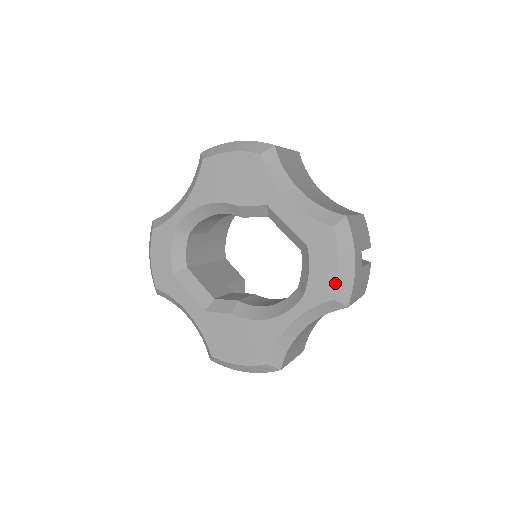
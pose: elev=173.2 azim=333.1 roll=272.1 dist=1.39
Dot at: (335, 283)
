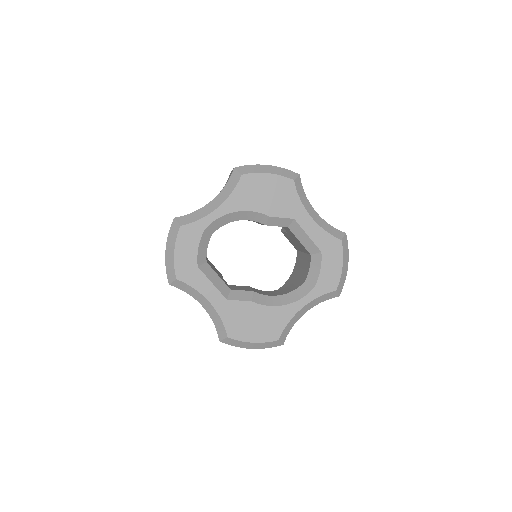
Dot at: (338, 279)
